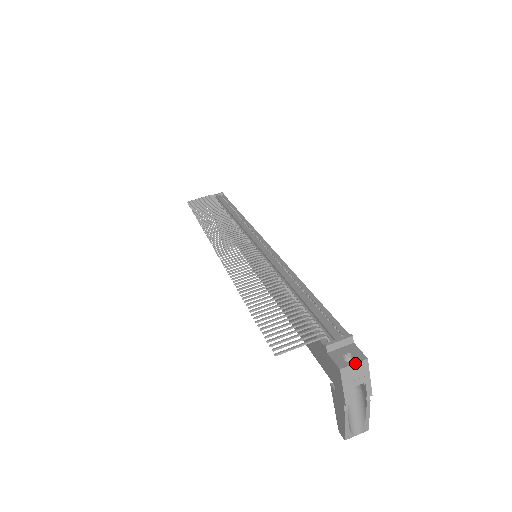
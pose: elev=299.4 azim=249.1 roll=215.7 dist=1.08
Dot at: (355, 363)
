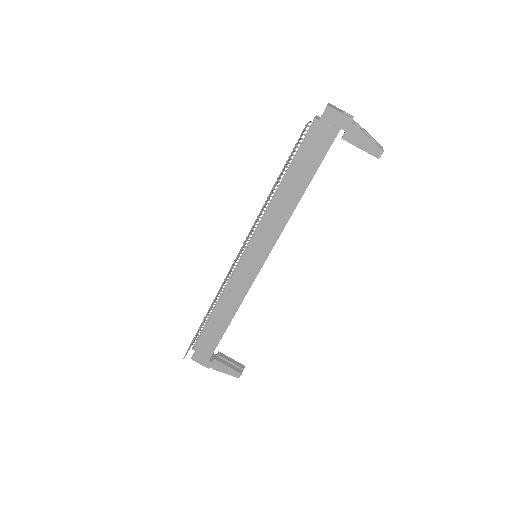
Dot at: (328, 104)
